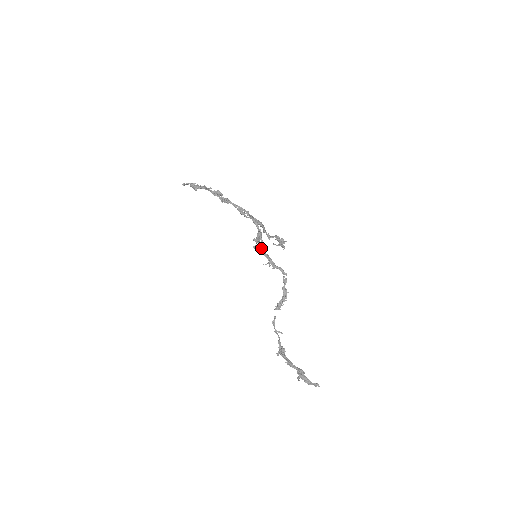
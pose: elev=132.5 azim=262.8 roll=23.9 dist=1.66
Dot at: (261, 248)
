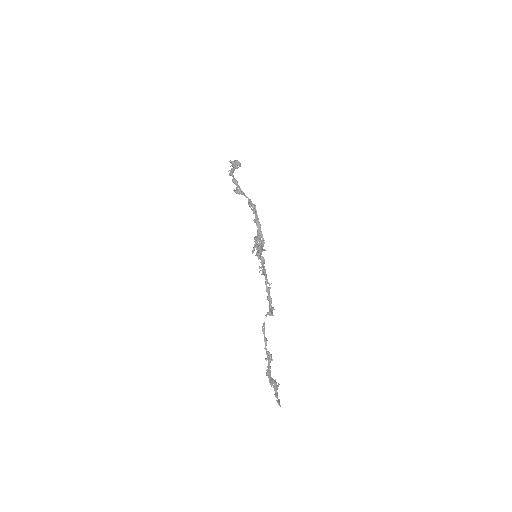
Dot at: occluded
